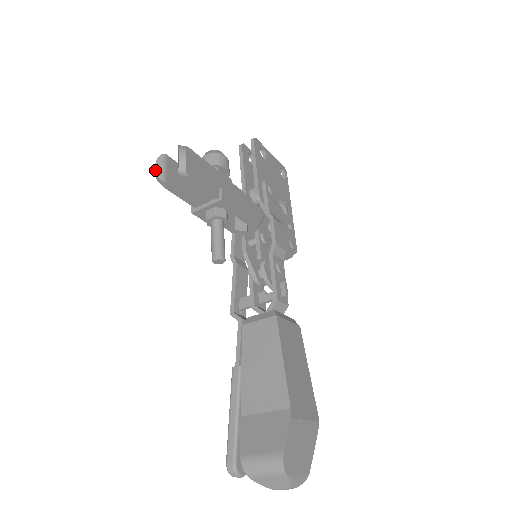
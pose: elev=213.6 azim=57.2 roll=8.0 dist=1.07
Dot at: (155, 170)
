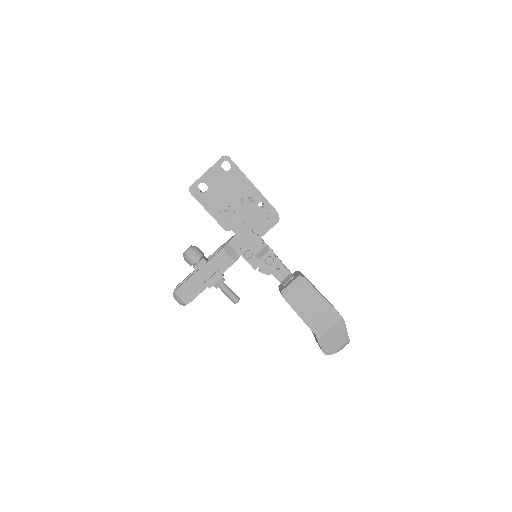
Dot at: occluded
